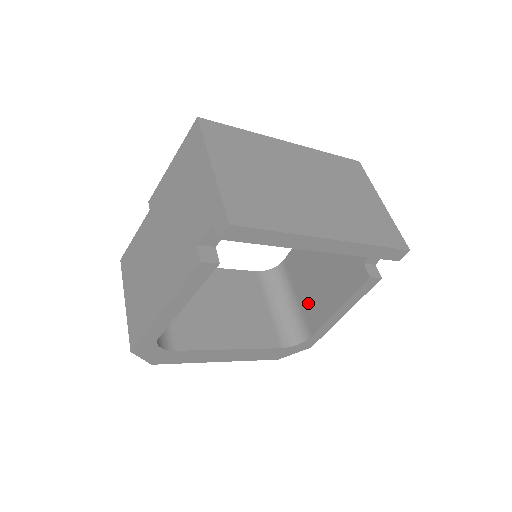
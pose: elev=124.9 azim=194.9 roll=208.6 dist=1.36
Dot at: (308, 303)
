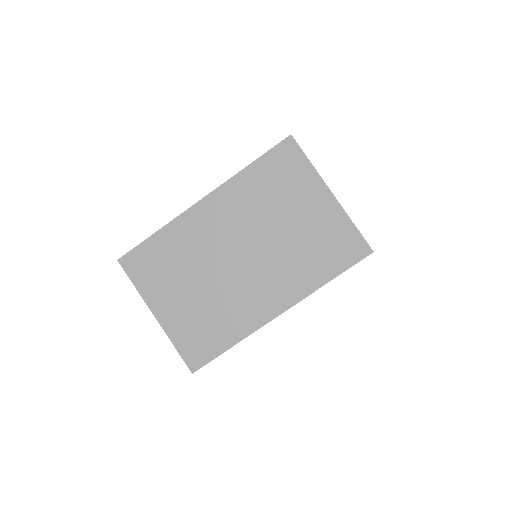
Dot at: occluded
